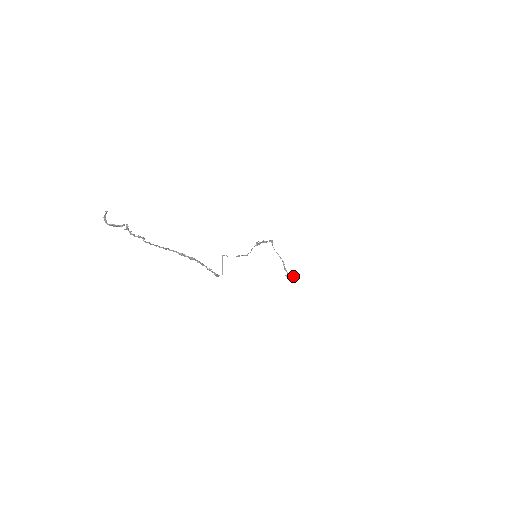
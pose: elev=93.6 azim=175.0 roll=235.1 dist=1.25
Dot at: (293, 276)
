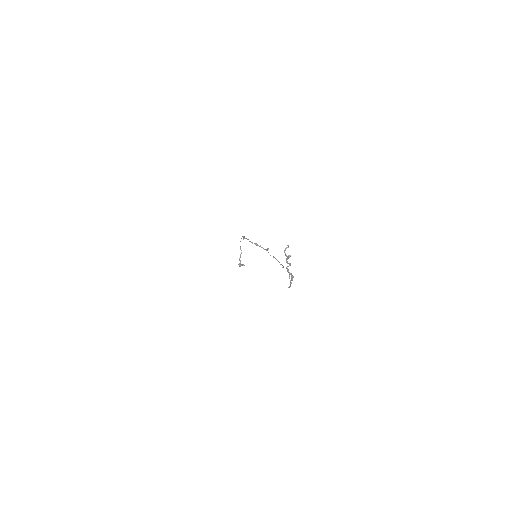
Dot at: occluded
